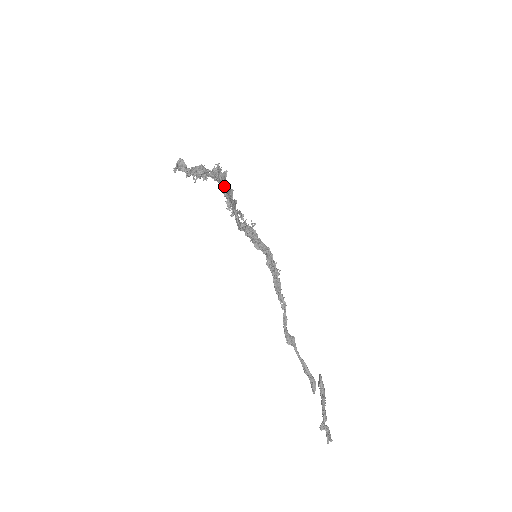
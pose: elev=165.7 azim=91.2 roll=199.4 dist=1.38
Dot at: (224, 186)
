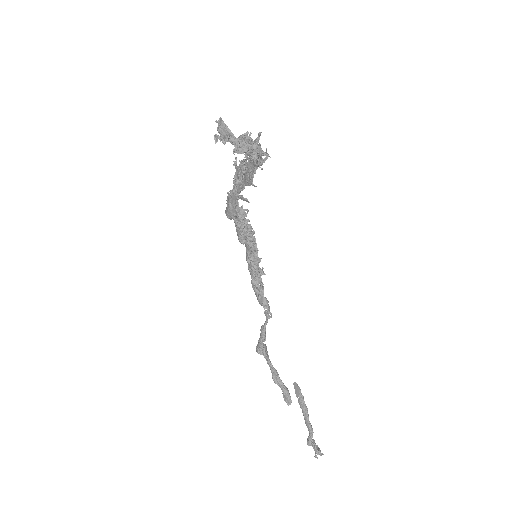
Dot at: occluded
